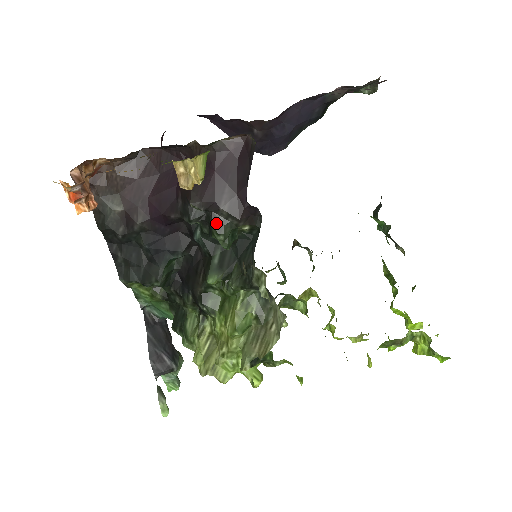
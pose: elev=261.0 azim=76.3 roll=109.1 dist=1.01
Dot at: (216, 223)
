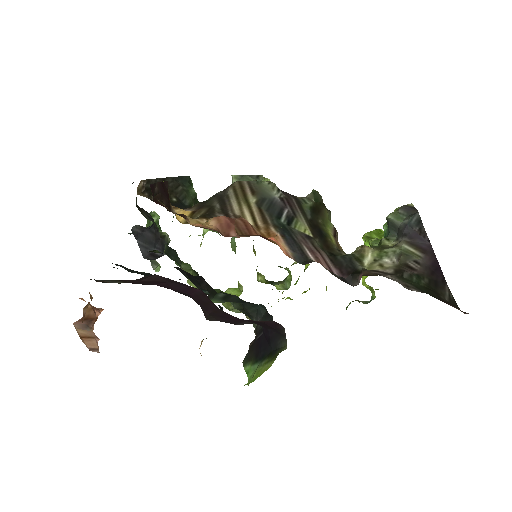
Dot at: occluded
